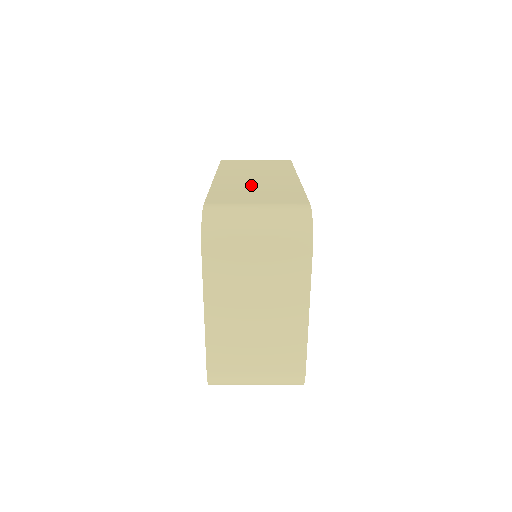
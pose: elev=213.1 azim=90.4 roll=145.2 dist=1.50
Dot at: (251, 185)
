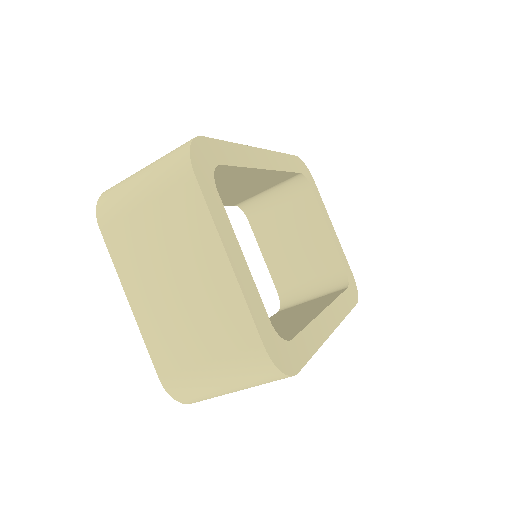
Dot at: occluded
